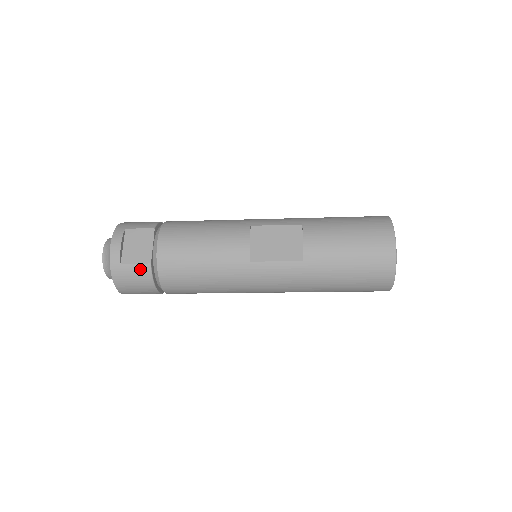
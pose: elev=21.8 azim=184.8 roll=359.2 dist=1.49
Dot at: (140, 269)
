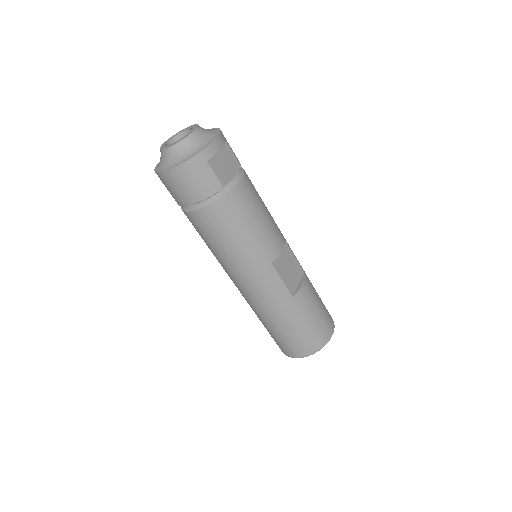
Dot at: (213, 181)
